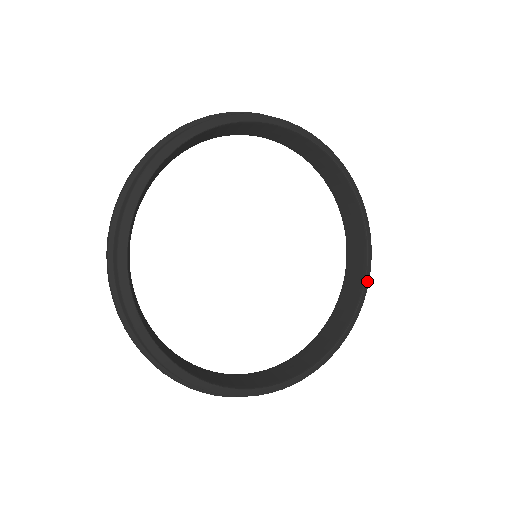
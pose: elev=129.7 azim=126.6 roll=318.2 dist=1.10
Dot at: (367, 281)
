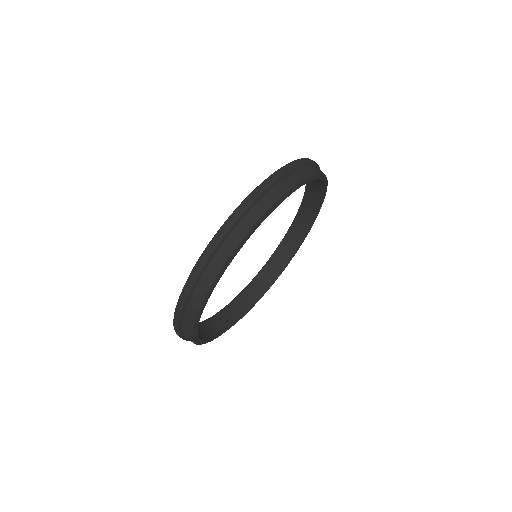
Dot at: occluded
